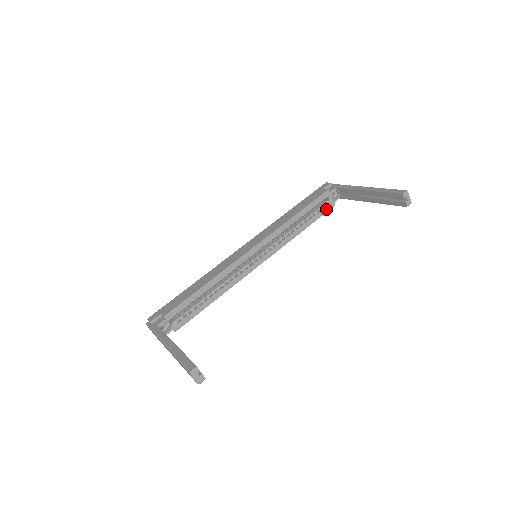
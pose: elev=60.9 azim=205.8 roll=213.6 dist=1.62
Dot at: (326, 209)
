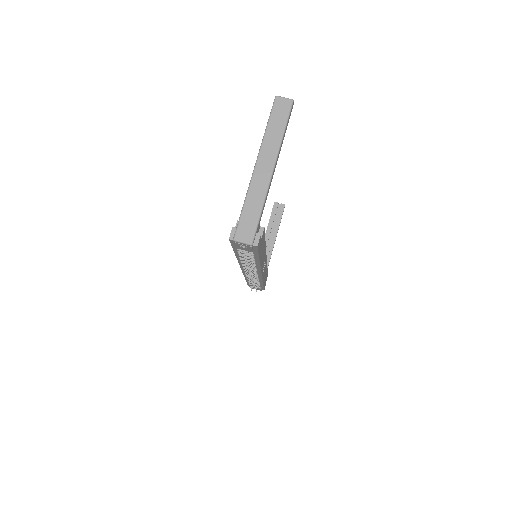
Dot at: occluded
